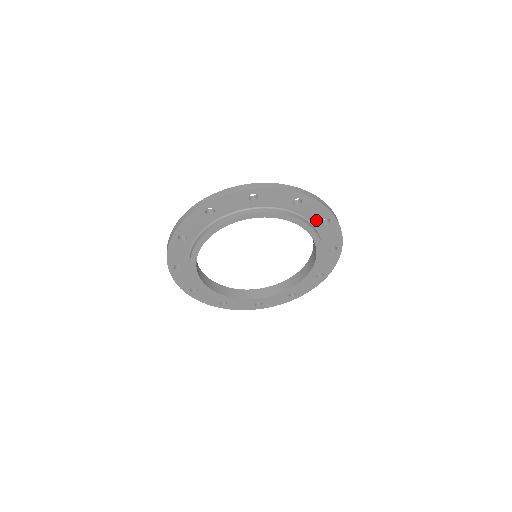
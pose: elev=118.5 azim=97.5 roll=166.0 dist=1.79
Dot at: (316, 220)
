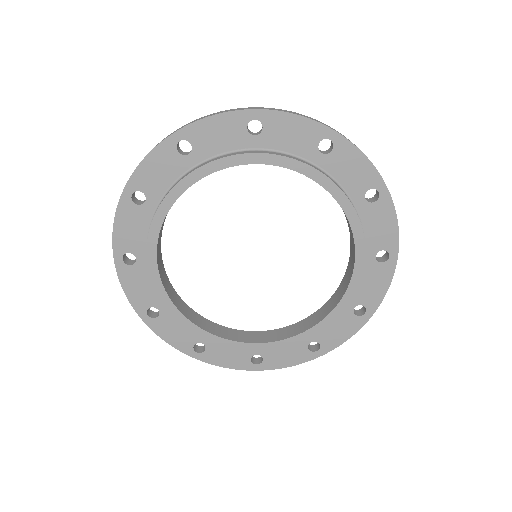
Dot at: (356, 190)
